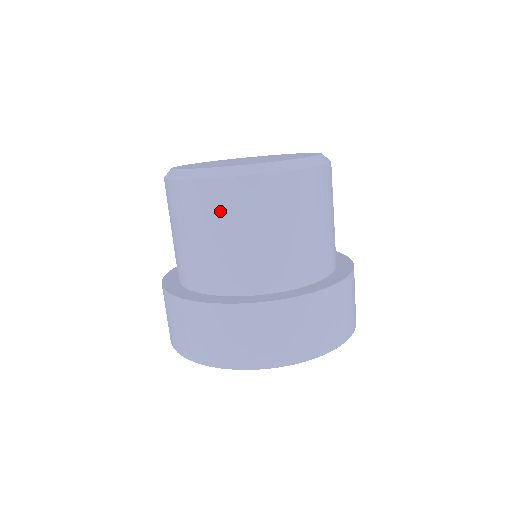
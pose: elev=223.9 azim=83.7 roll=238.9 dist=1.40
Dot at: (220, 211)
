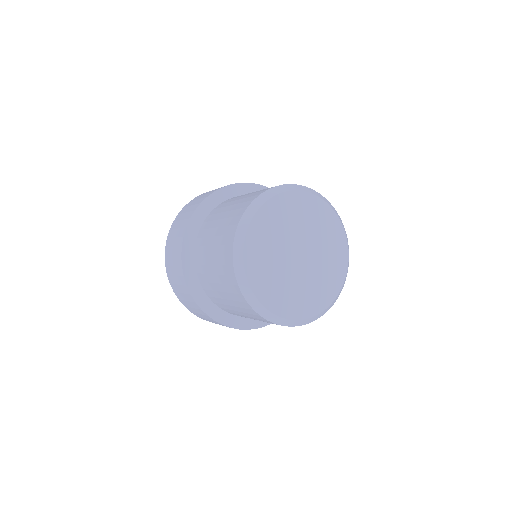
Dot at: occluded
